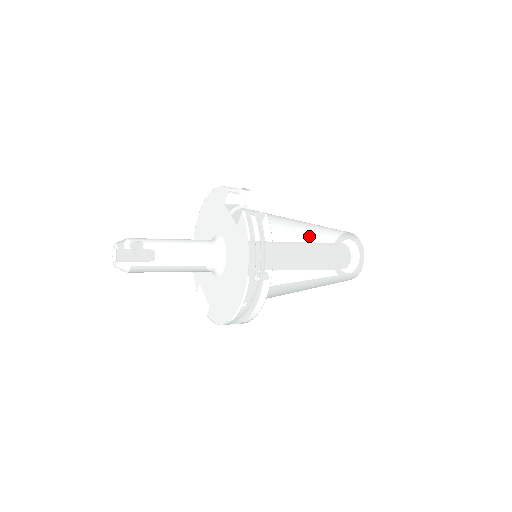
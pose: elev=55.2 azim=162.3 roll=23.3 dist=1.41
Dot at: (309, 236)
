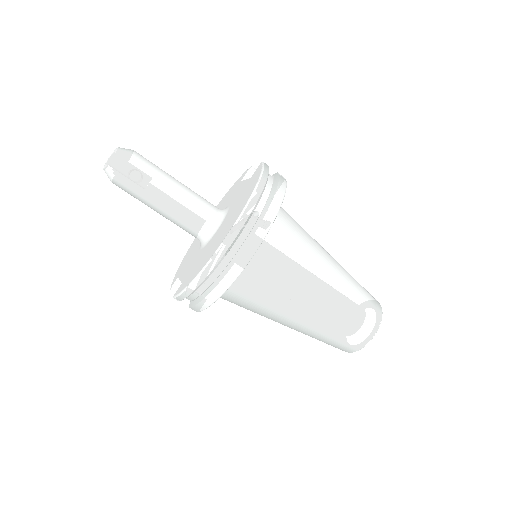
Dot at: (323, 248)
